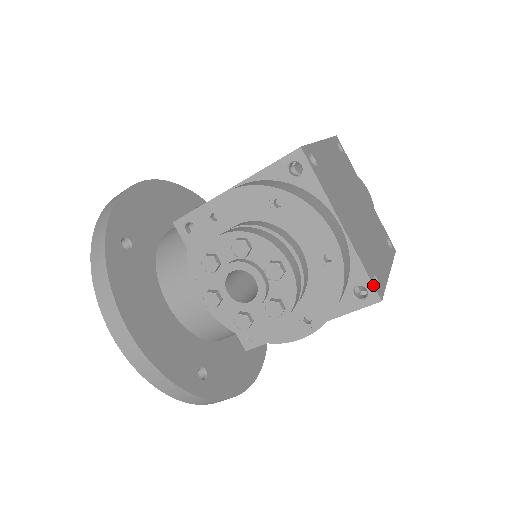
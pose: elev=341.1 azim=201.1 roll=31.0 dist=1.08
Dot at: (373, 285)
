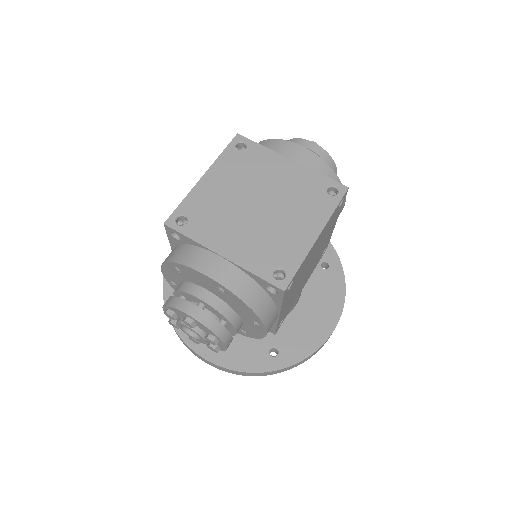
Dot at: (270, 284)
